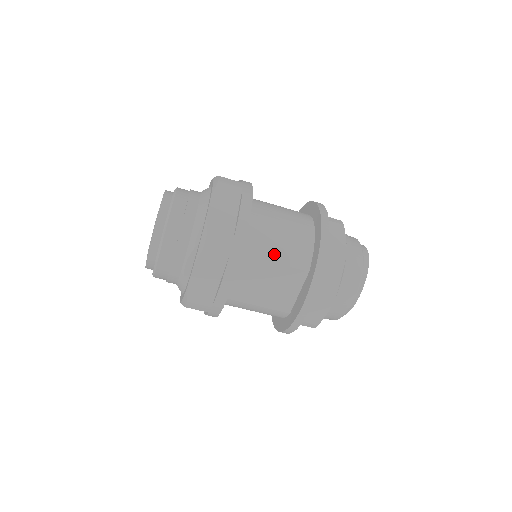
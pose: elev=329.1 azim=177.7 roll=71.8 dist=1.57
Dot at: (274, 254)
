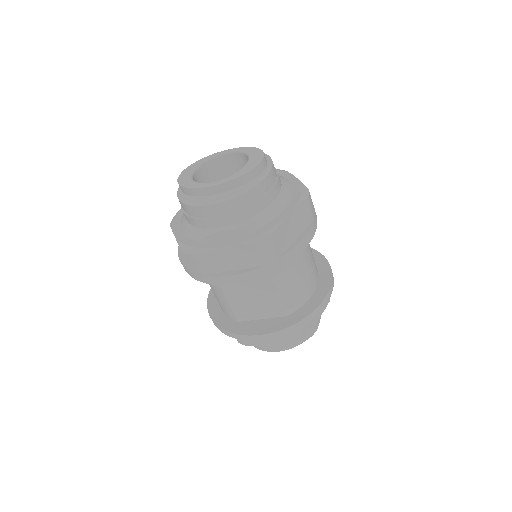
Dot at: (283, 286)
